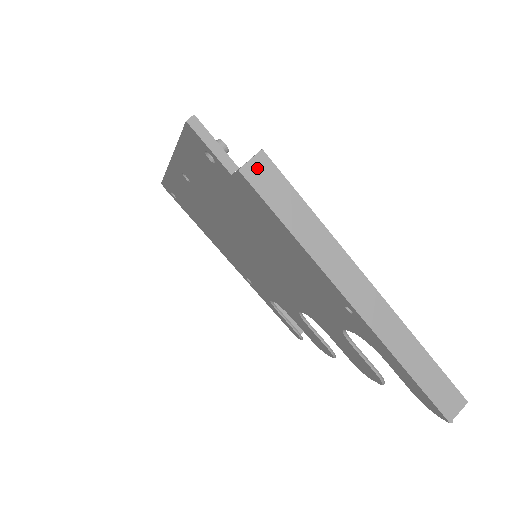
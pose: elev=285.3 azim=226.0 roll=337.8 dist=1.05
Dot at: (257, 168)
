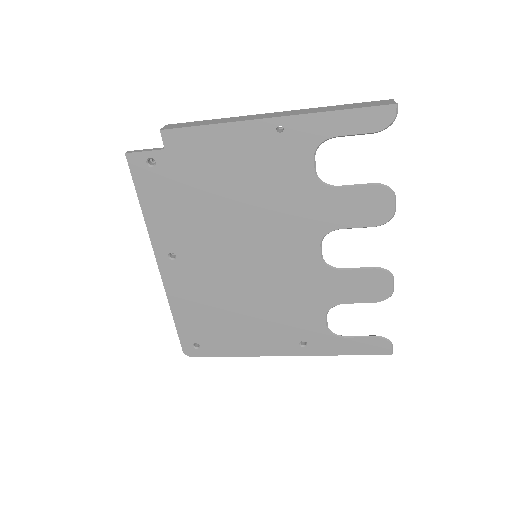
Dot at: (169, 127)
